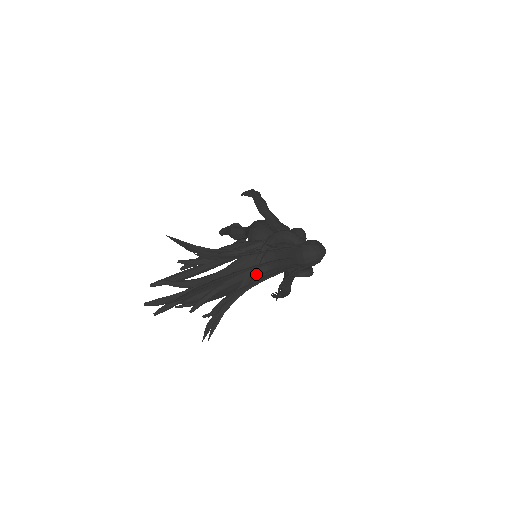
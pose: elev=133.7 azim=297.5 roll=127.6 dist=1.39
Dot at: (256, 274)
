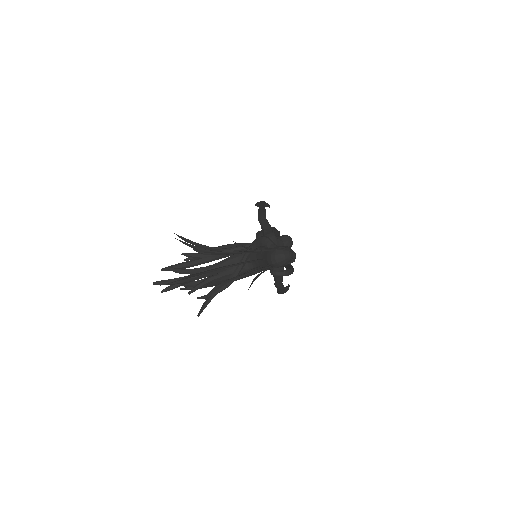
Dot at: (244, 270)
